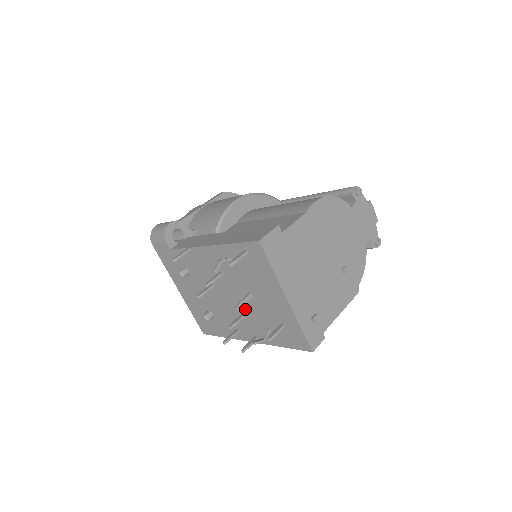
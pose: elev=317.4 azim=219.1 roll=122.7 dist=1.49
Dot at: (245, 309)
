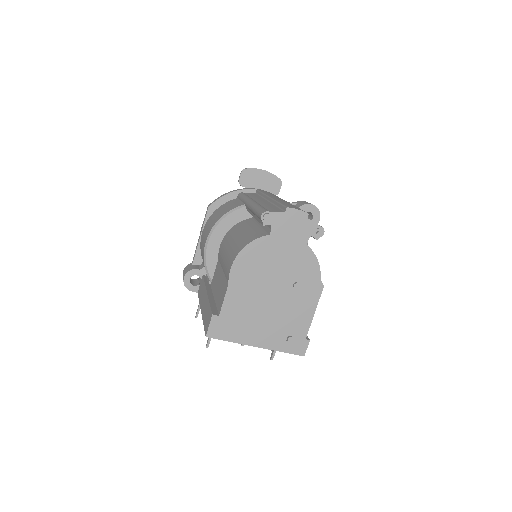
Dot at: occluded
